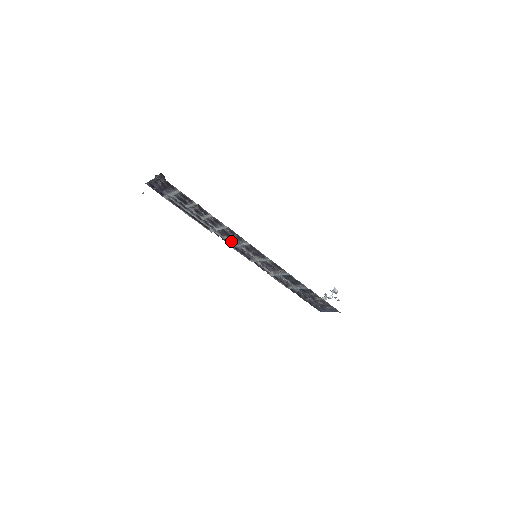
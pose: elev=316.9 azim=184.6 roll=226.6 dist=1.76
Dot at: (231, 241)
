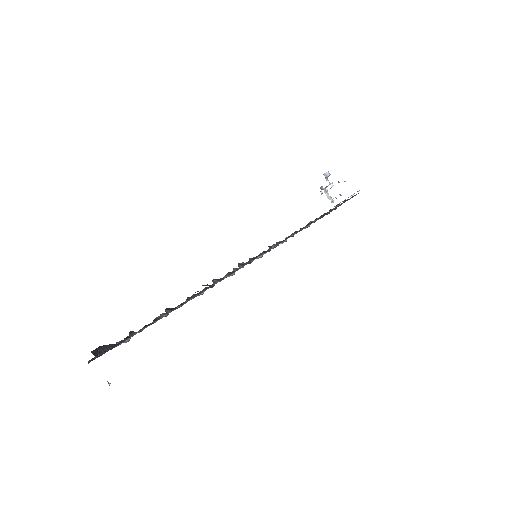
Dot at: occluded
